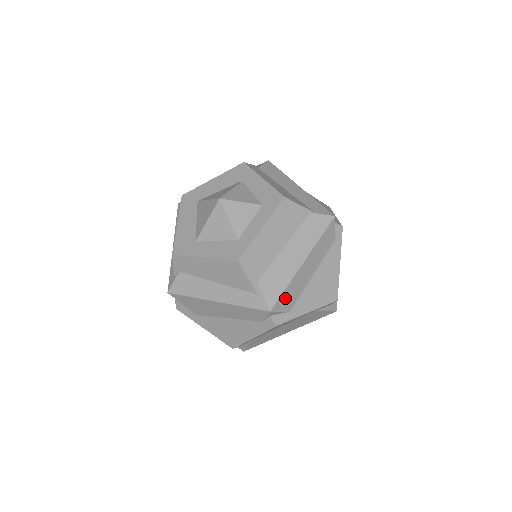
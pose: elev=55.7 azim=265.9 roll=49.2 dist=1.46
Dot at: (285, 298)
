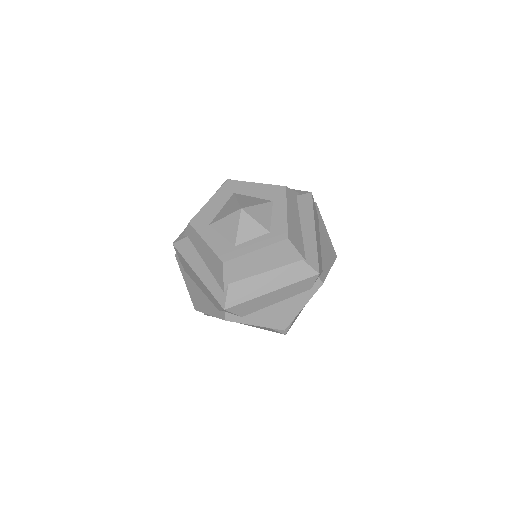
Dot at: (242, 307)
